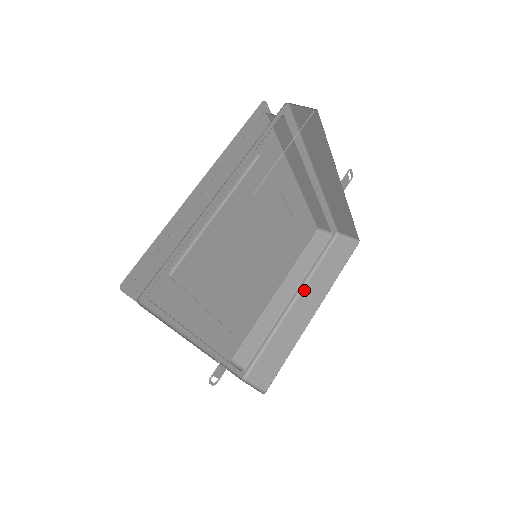
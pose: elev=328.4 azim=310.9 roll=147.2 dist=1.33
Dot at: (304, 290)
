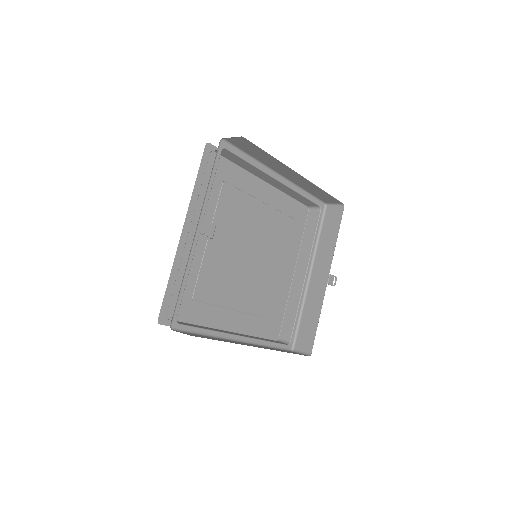
Dot at: (253, 344)
